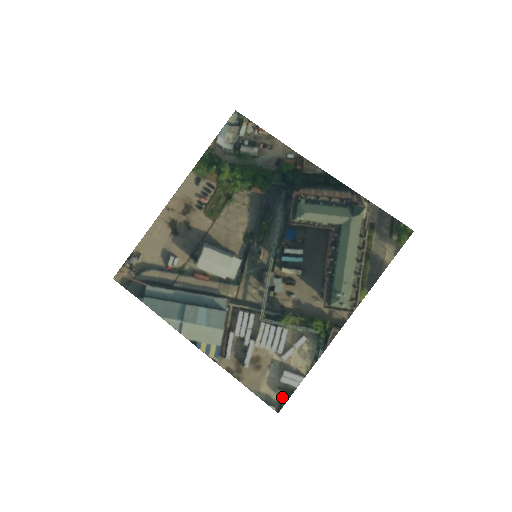
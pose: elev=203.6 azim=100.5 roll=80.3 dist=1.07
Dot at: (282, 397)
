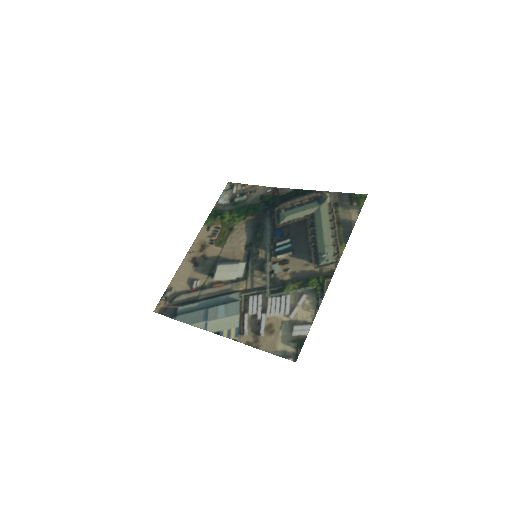
Dot at: (296, 347)
